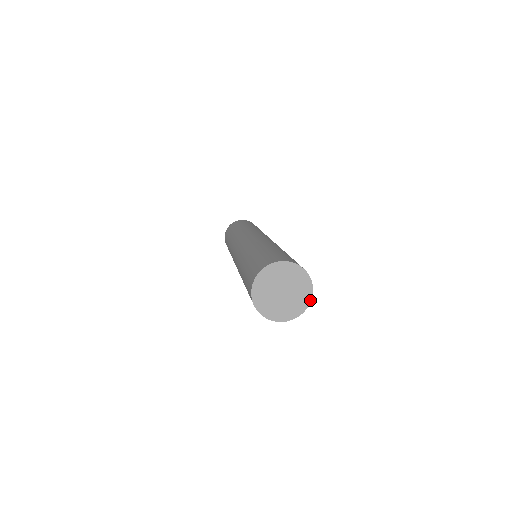
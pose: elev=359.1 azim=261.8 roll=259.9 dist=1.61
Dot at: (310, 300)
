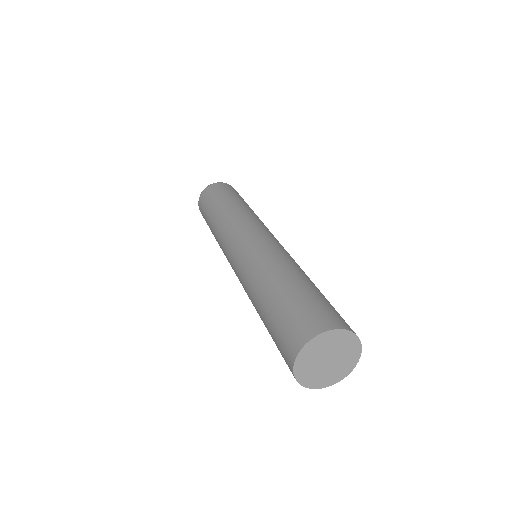
Dot at: (330, 385)
